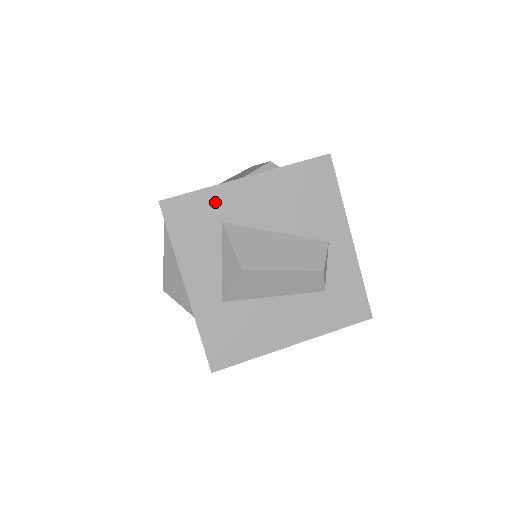
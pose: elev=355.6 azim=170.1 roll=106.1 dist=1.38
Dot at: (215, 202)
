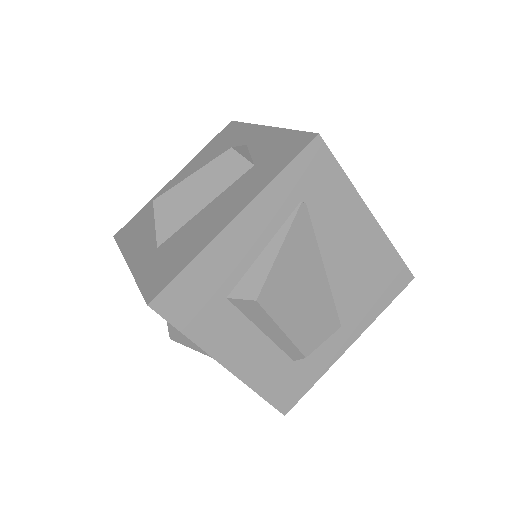
Dot at: (152, 205)
